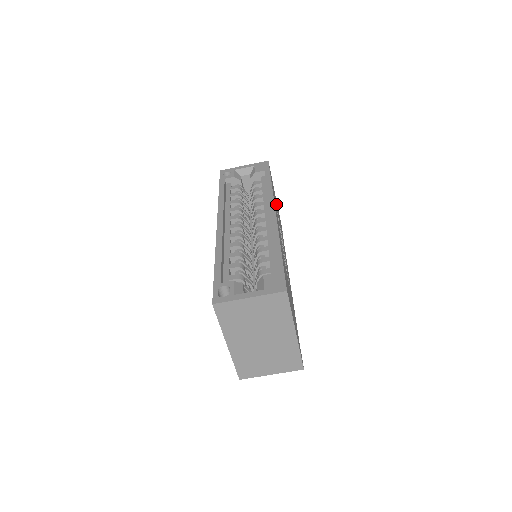
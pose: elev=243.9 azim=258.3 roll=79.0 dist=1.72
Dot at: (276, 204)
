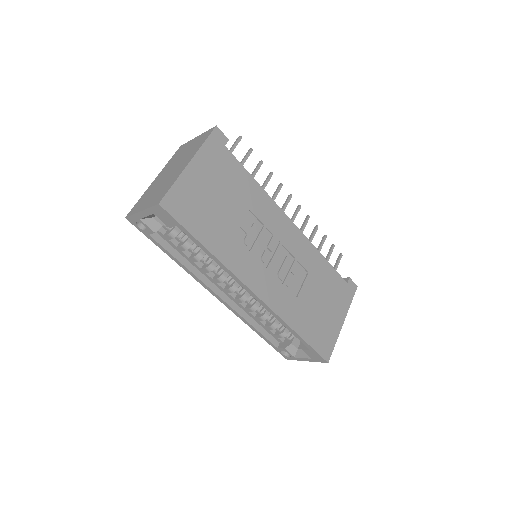
Dot at: (214, 202)
